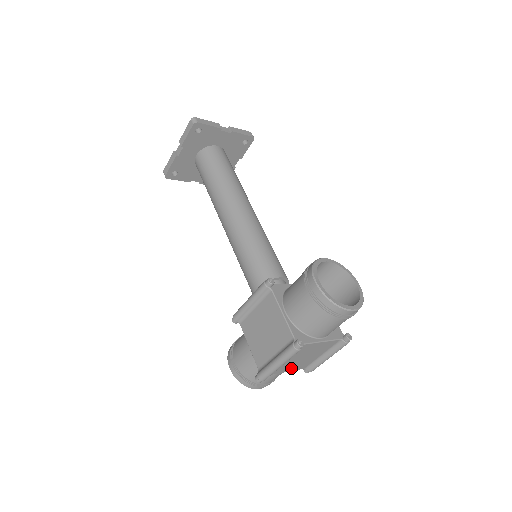
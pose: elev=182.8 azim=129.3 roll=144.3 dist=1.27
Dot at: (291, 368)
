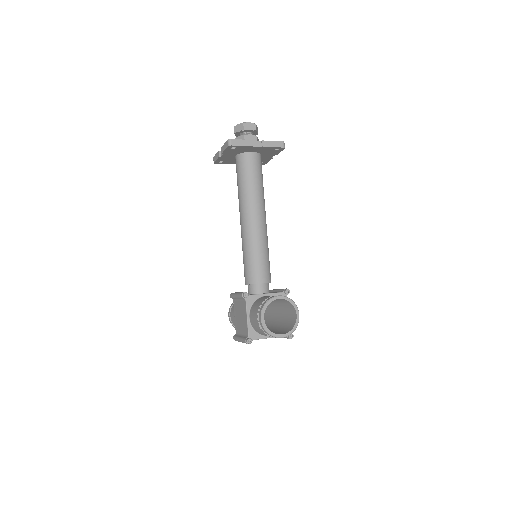
Dot at: occluded
